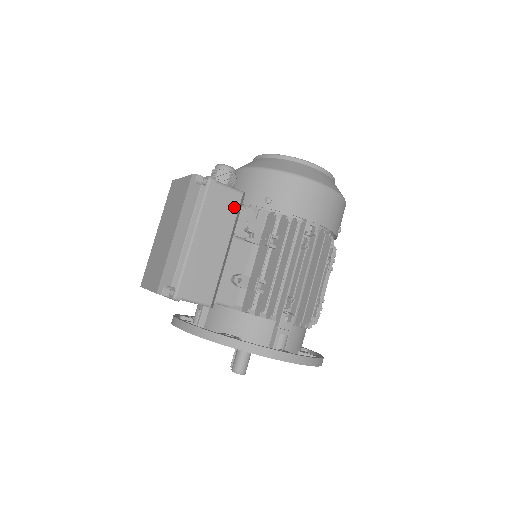
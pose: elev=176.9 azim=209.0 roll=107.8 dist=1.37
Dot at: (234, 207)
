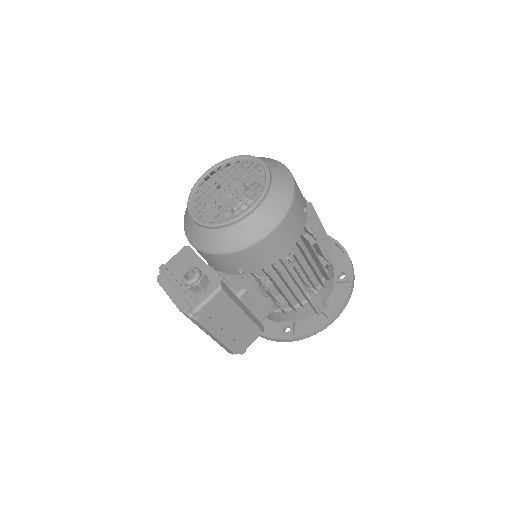
Dot at: (225, 299)
